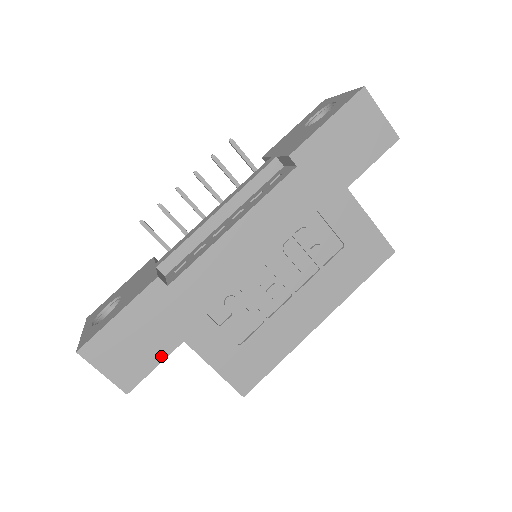
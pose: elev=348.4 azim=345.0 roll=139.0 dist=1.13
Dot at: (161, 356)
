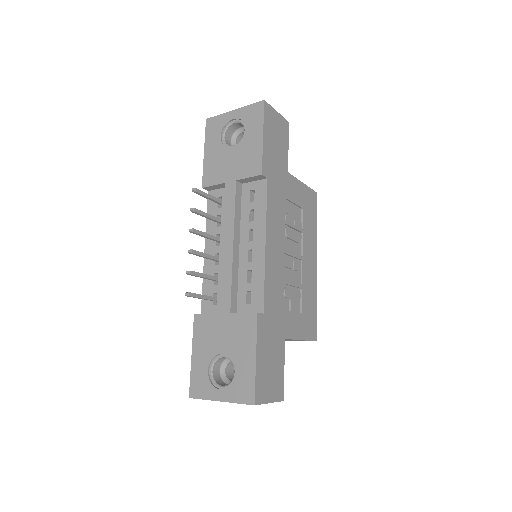
Dot at: (282, 360)
